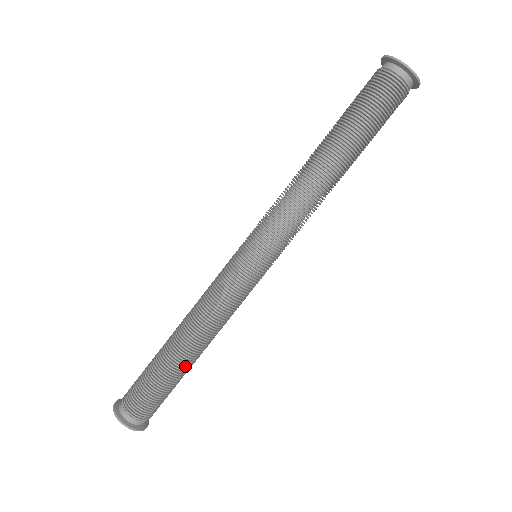
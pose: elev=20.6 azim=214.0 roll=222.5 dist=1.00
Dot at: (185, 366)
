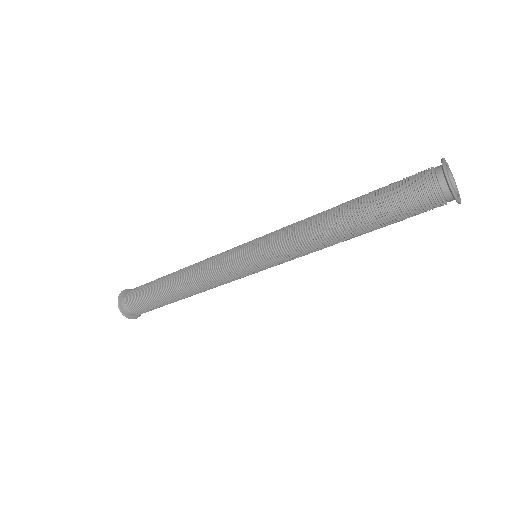
Dot at: (169, 297)
